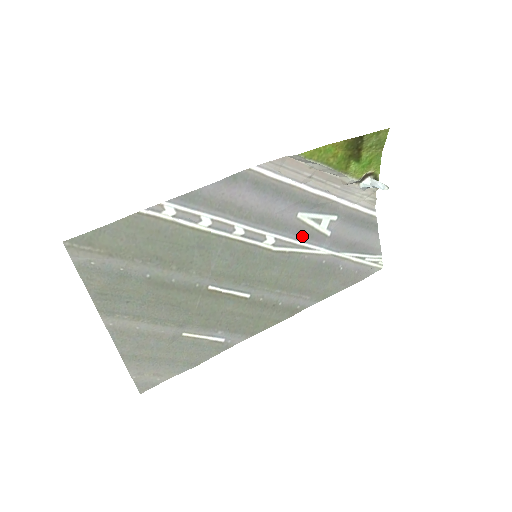
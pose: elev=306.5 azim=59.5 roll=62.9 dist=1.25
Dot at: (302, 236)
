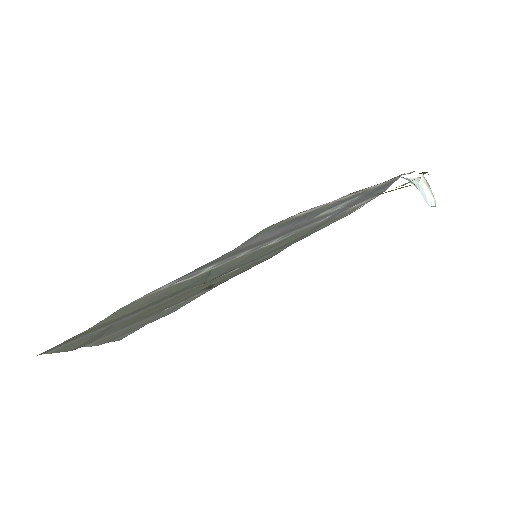
Dot at: (312, 222)
